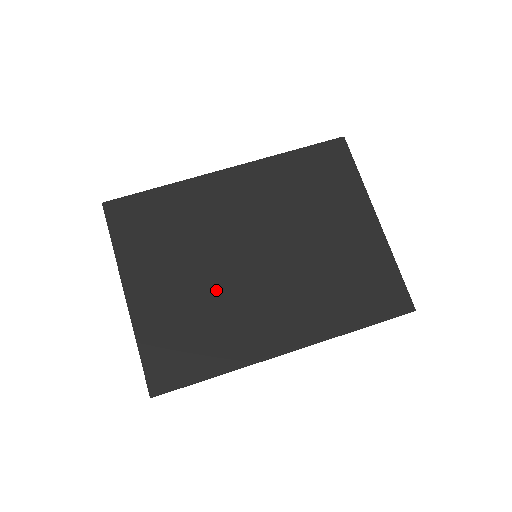
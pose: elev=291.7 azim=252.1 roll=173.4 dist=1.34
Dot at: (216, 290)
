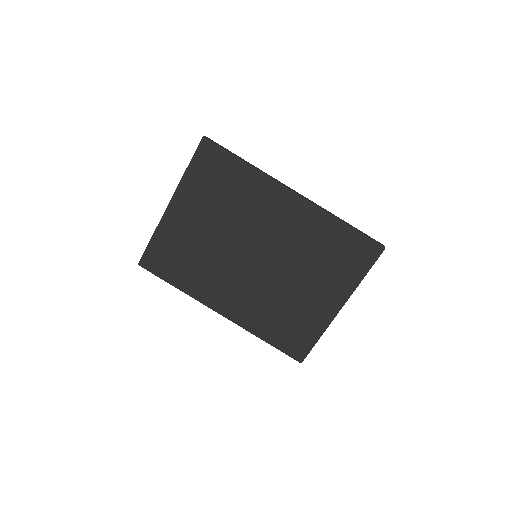
Dot at: (216, 251)
